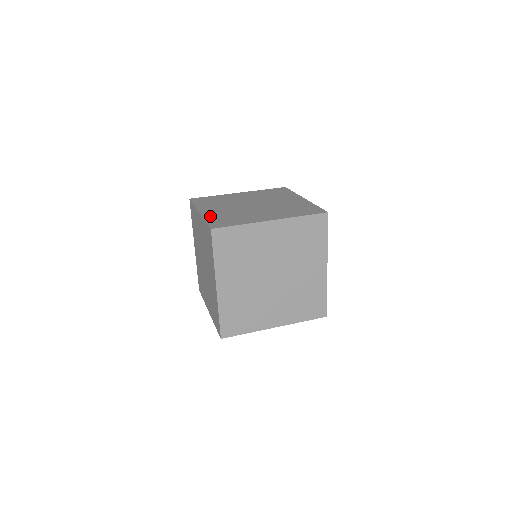
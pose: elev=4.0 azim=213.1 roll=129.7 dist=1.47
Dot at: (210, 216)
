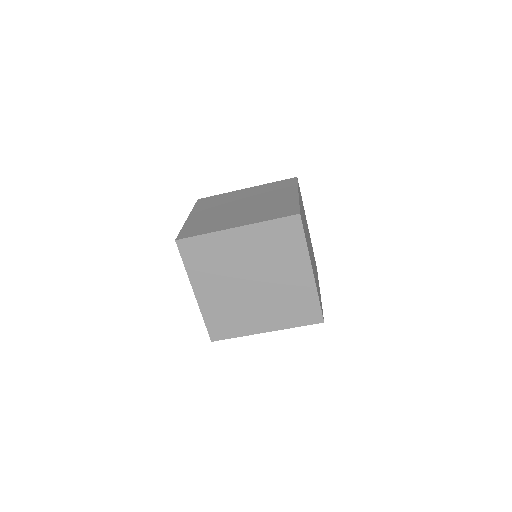
Dot at: (190, 223)
